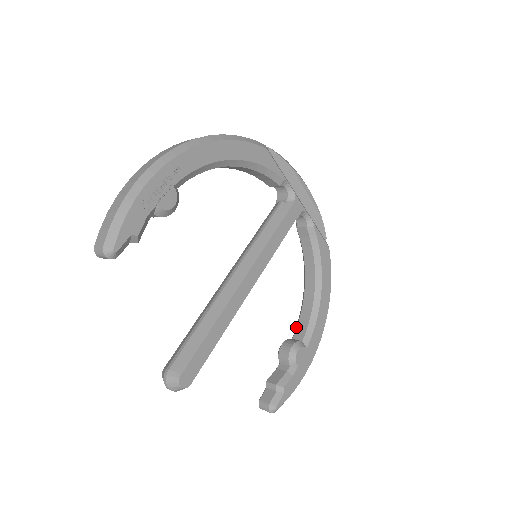
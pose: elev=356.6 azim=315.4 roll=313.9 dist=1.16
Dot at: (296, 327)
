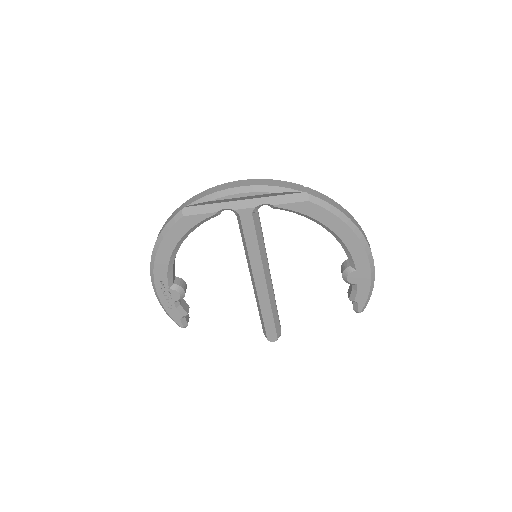
Dot at: occluded
